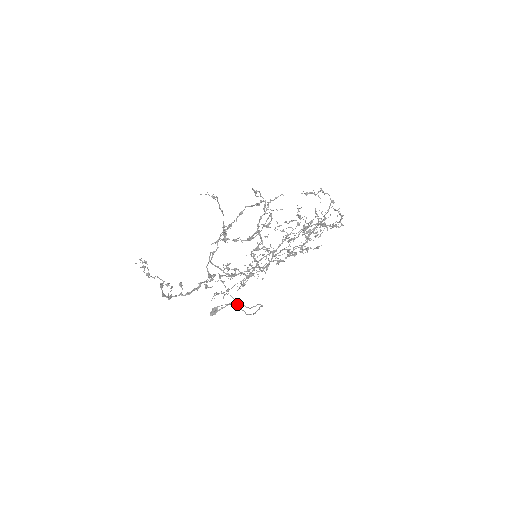
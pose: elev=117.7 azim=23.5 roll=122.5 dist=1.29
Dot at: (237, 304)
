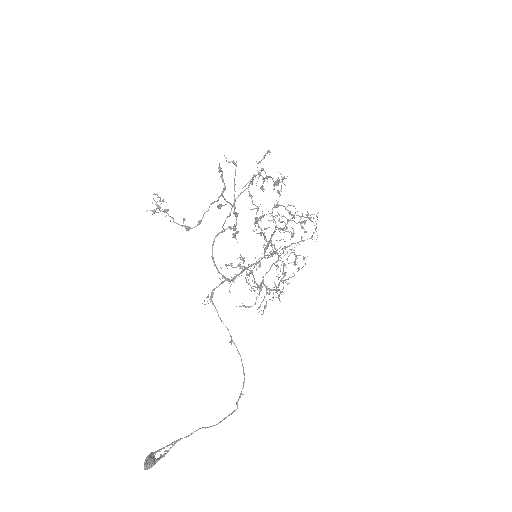
Dot at: (232, 341)
